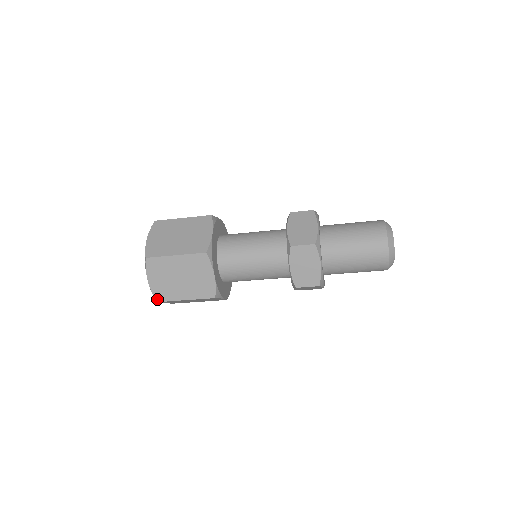
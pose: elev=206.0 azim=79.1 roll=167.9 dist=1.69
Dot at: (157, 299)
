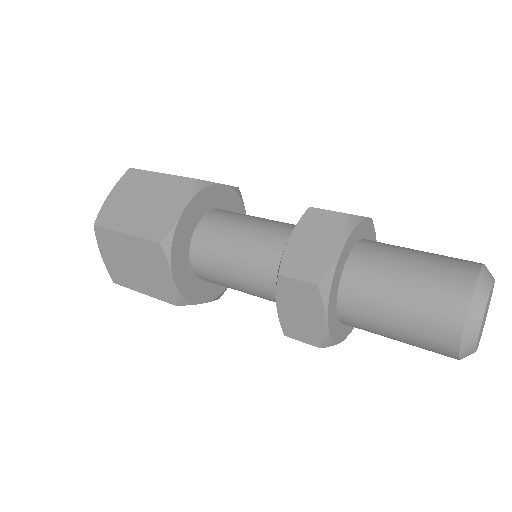
Dot at: occluded
